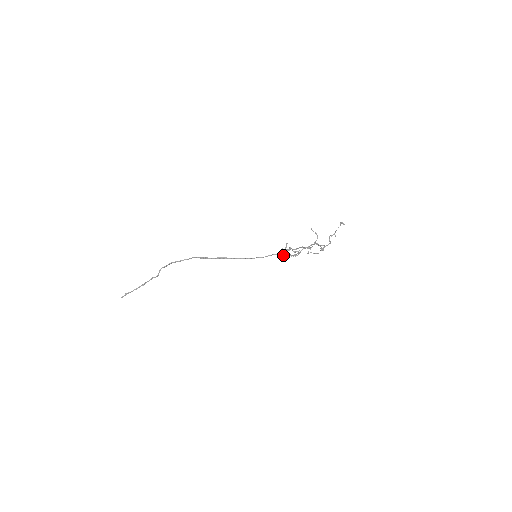
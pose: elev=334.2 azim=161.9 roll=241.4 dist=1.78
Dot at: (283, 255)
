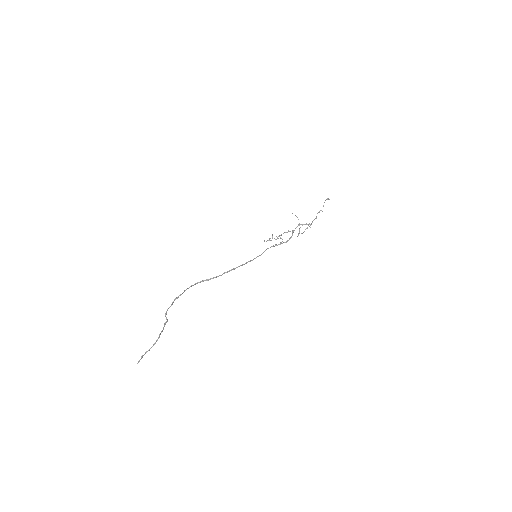
Dot at: occluded
